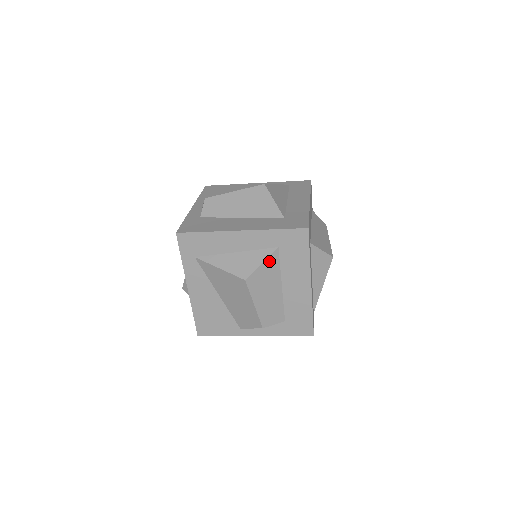
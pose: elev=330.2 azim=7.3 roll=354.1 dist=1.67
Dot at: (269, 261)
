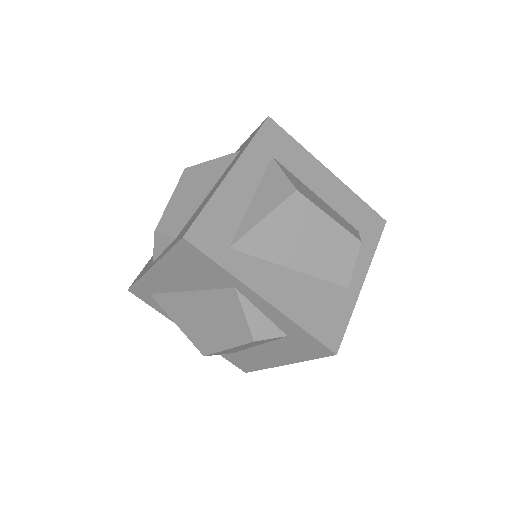
Dot at: (284, 170)
